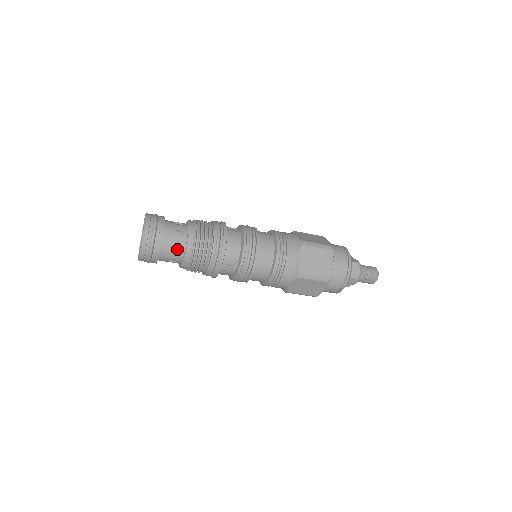
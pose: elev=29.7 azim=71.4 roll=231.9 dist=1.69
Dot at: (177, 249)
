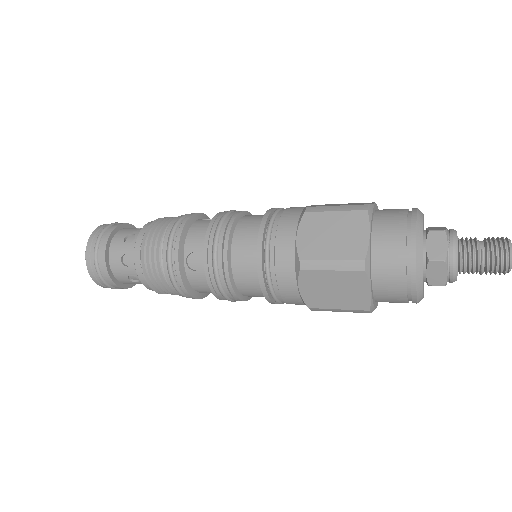
Dot at: (130, 259)
